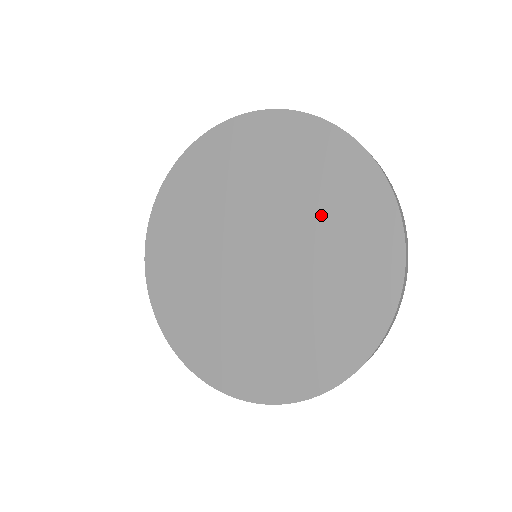
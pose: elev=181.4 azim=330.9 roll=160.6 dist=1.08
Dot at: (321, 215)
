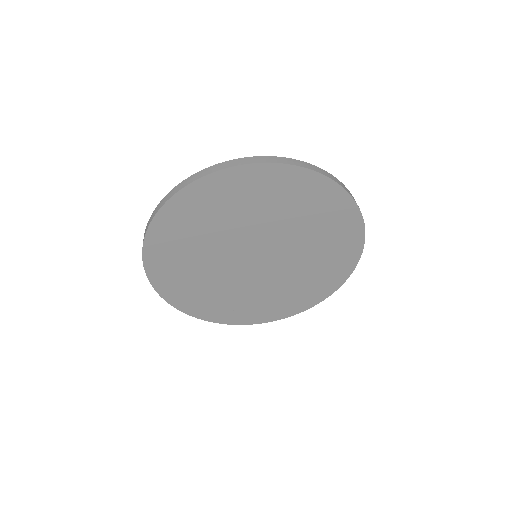
Dot at: (292, 216)
